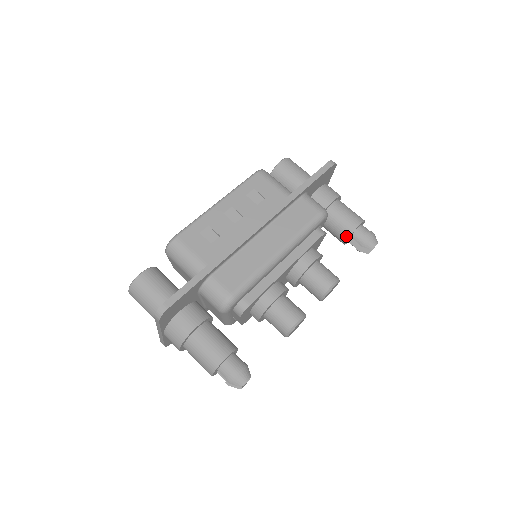
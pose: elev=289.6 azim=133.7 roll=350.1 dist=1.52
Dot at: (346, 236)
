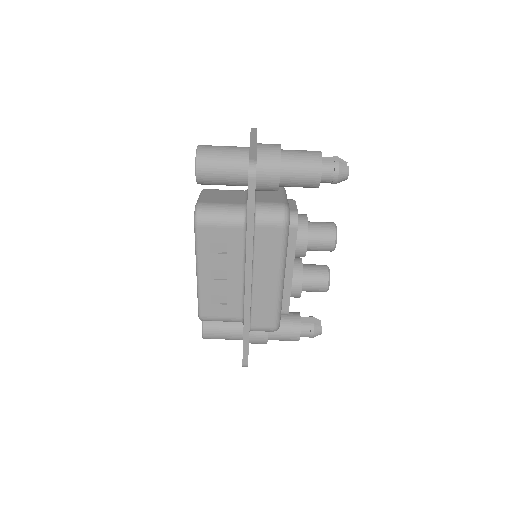
Dot at: occluded
